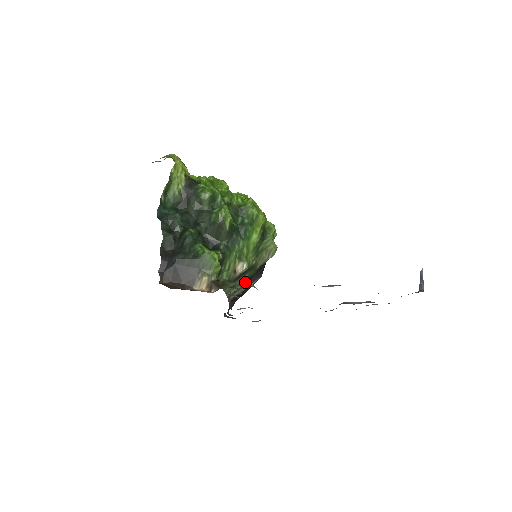
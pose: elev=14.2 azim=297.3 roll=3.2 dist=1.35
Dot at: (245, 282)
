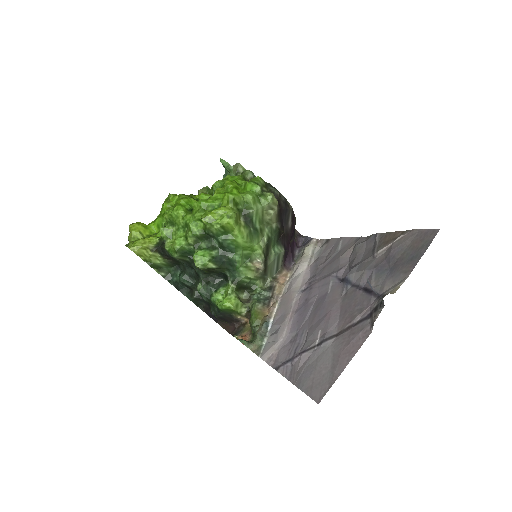
Dot at: (276, 253)
